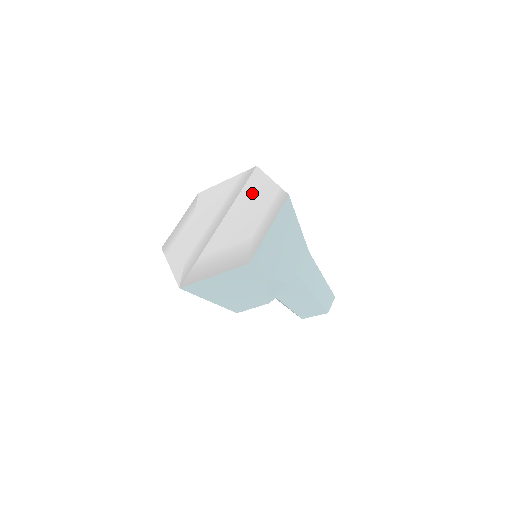
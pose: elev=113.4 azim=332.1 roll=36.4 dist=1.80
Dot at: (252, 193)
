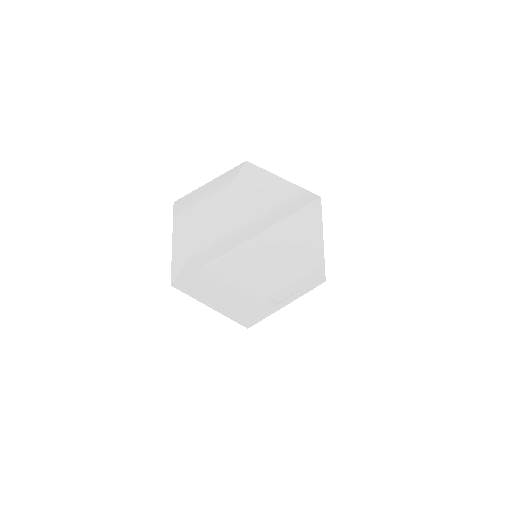
Dot at: (296, 235)
